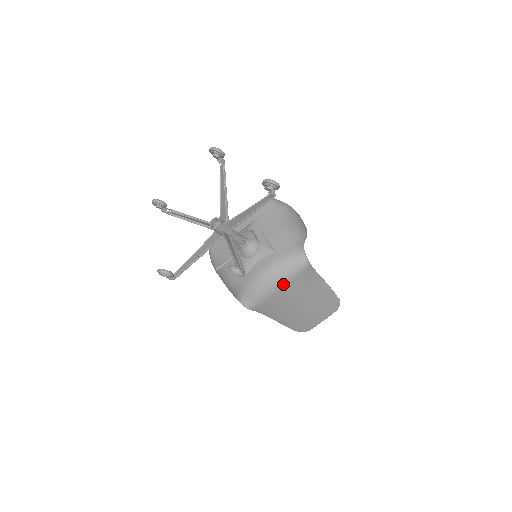
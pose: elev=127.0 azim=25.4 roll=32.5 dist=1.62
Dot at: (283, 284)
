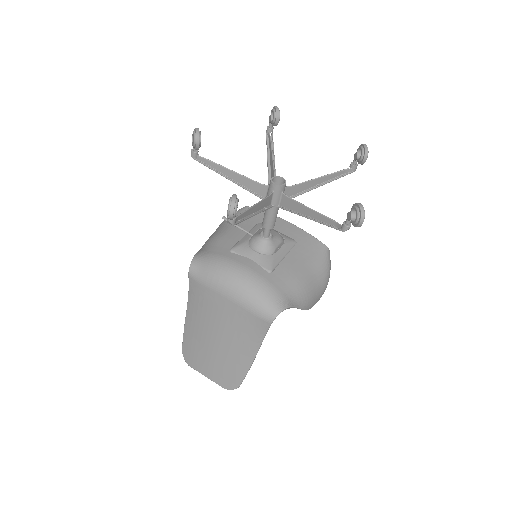
Dot at: (235, 299)
